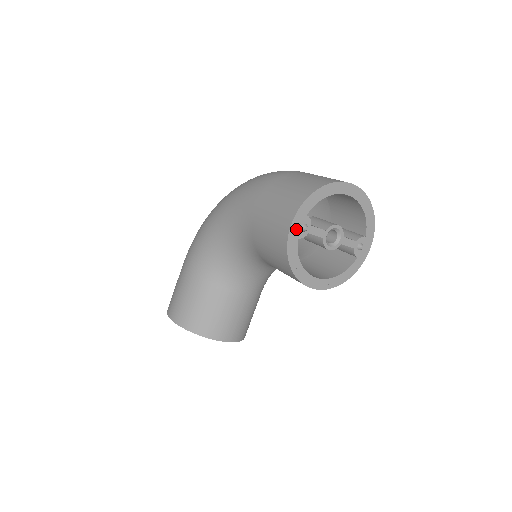
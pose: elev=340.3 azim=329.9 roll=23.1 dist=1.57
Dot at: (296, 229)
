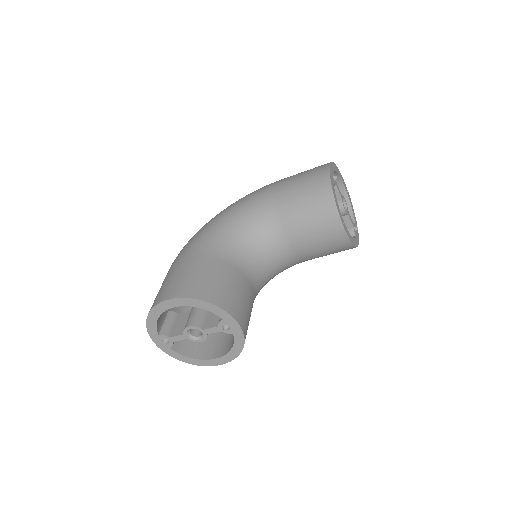
Dot at: (331, 174)
